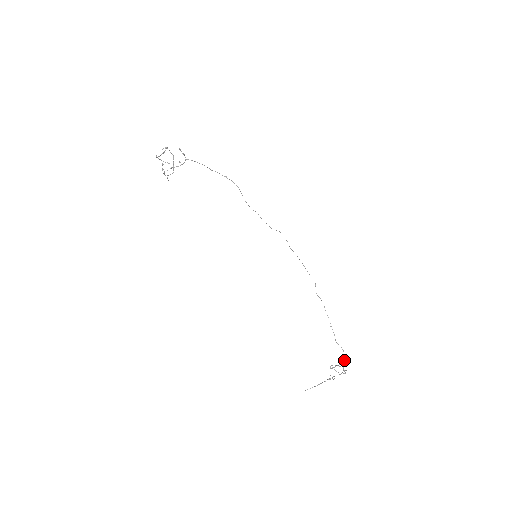
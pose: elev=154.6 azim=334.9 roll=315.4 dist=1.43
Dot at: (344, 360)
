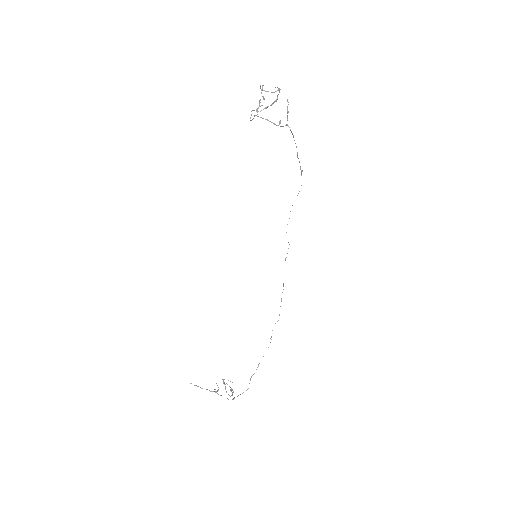
Dot at: (242, 393)
